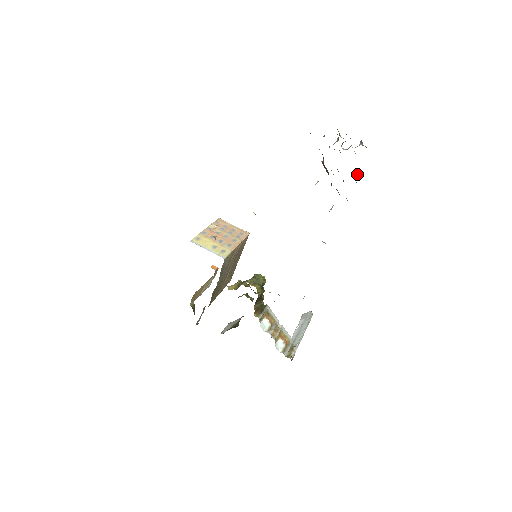
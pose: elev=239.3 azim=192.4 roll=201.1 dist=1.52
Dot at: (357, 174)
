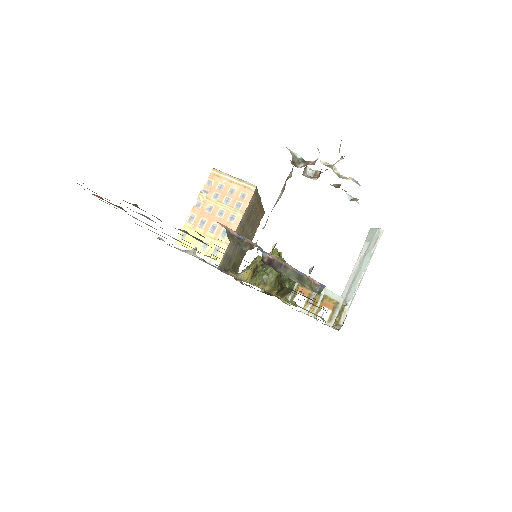
Dot at: (352, 197)
